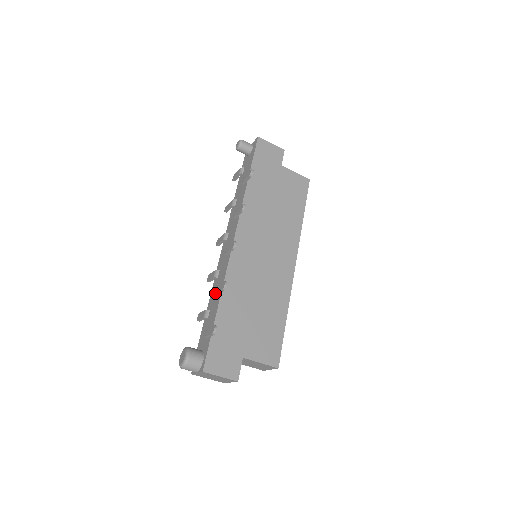
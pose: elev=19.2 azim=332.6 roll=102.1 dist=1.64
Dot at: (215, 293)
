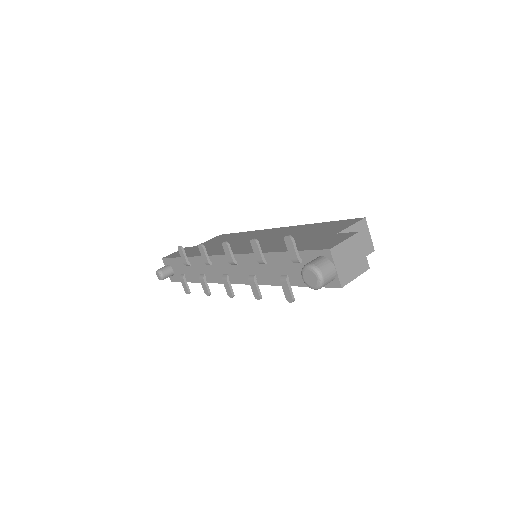
Dot at: (262, 262)
